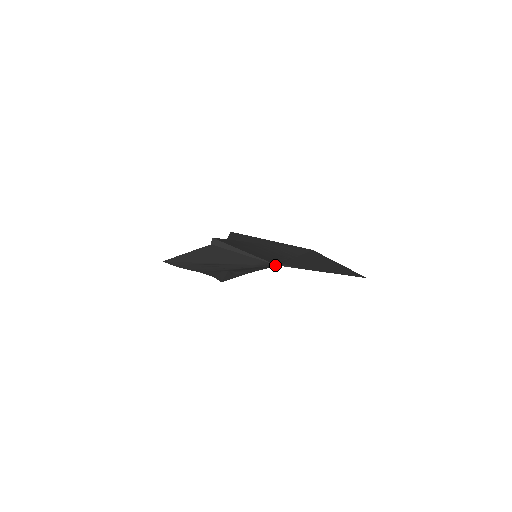
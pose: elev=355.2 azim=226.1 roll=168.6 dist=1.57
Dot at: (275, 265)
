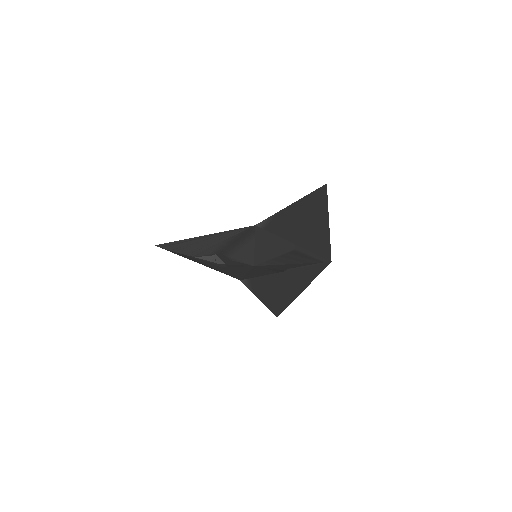
Dot at: (252, 226)
